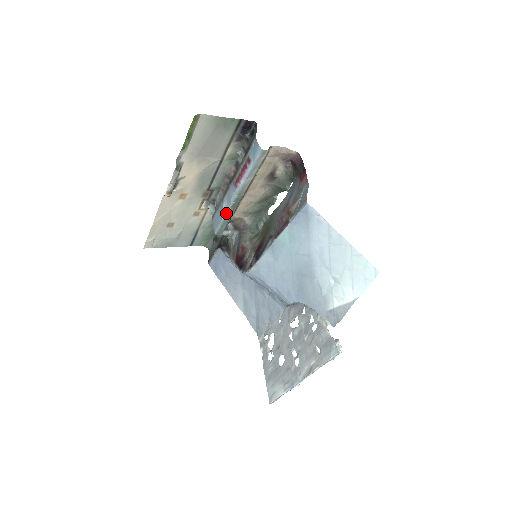
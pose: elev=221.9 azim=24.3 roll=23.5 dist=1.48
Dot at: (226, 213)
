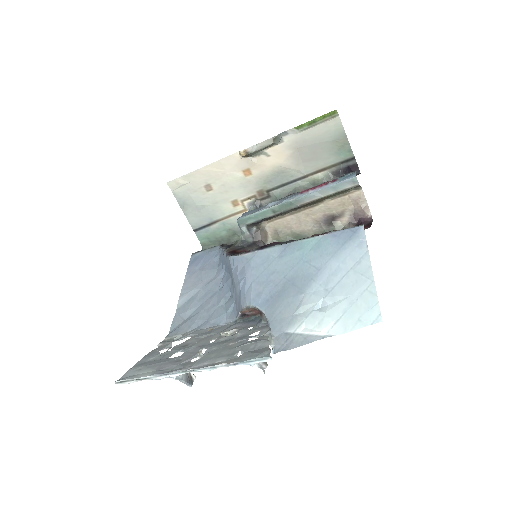
Dot at: (268, 208)
